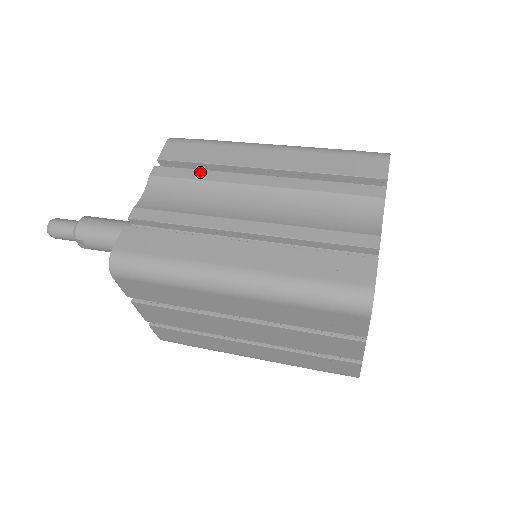
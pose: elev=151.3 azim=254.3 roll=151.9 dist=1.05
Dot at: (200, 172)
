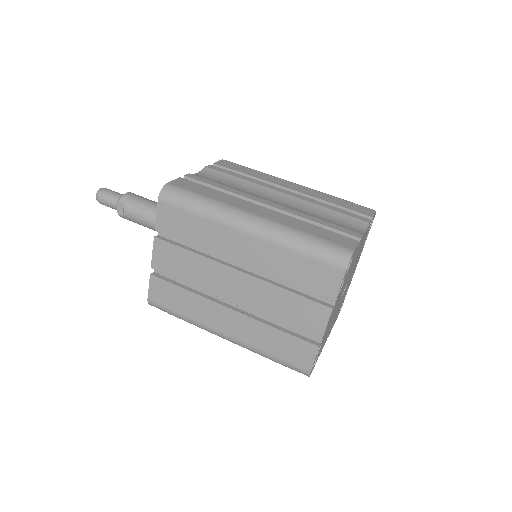
Dot at: (243, 176)
